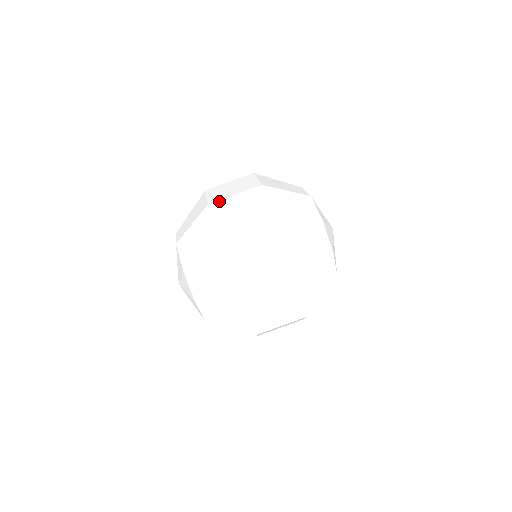
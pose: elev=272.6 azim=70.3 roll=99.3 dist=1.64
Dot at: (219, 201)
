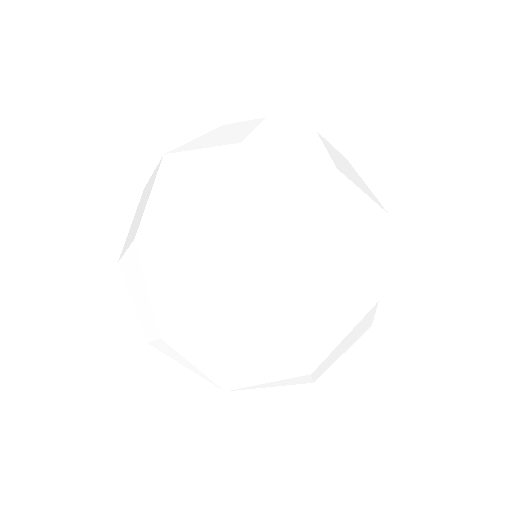
Dot at: (142, 221)
